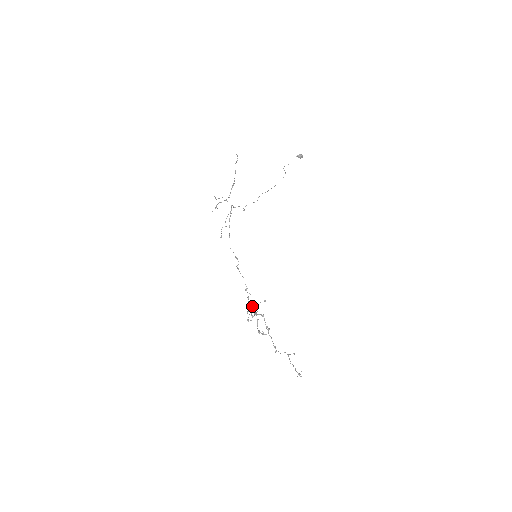
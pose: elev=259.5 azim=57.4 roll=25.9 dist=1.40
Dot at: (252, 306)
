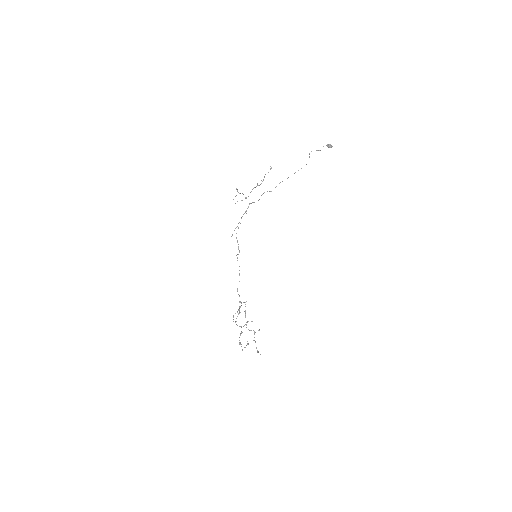
Dot at: (240, 312)
